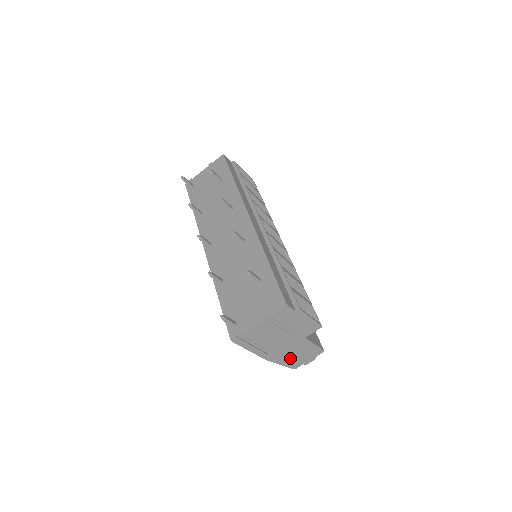
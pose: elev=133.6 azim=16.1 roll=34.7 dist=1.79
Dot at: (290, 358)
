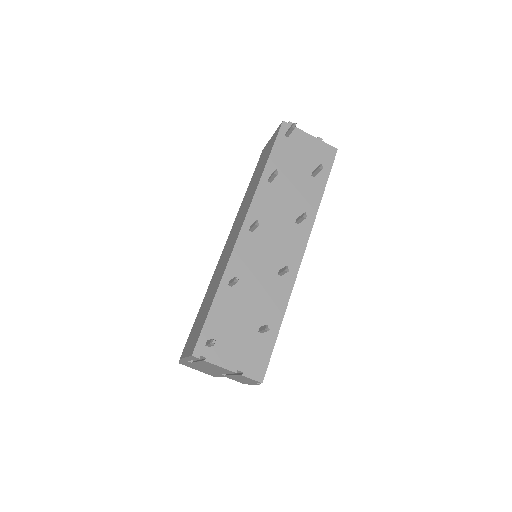
Dot at: occluded
